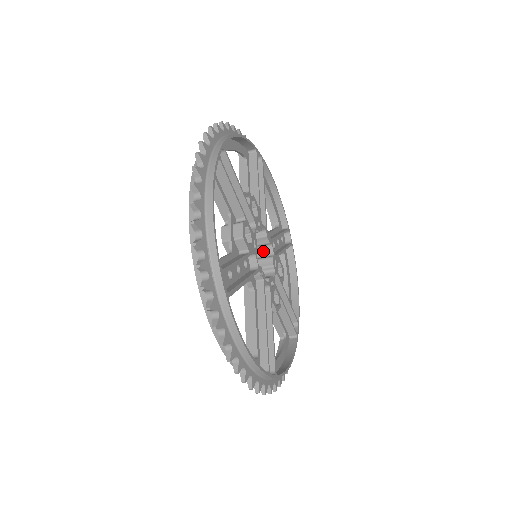
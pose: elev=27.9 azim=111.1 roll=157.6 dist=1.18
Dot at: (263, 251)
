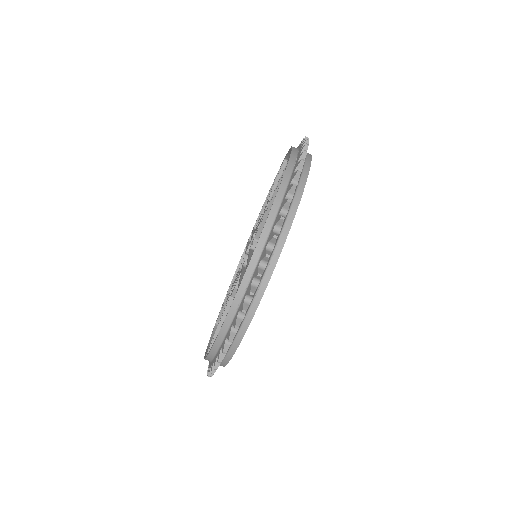
Dot at: occluded
